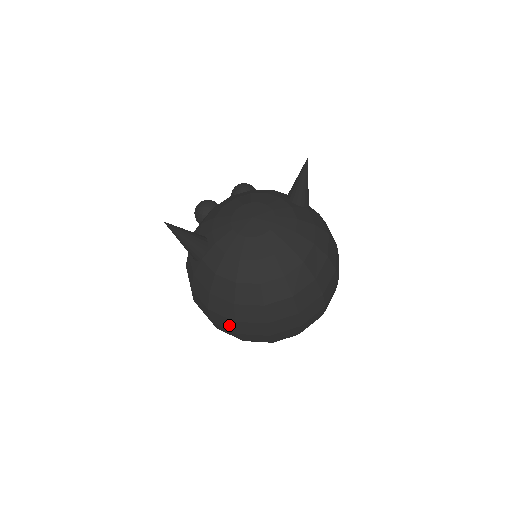
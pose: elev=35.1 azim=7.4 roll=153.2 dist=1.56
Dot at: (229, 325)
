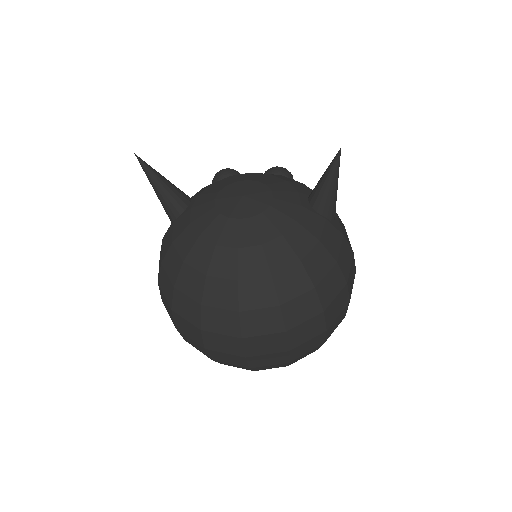
Dot at: (170, 312)
